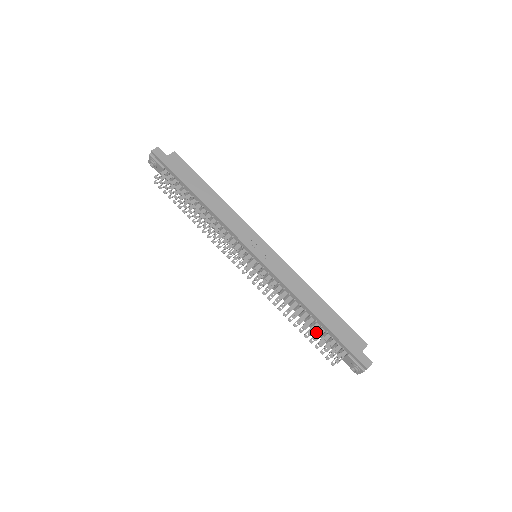
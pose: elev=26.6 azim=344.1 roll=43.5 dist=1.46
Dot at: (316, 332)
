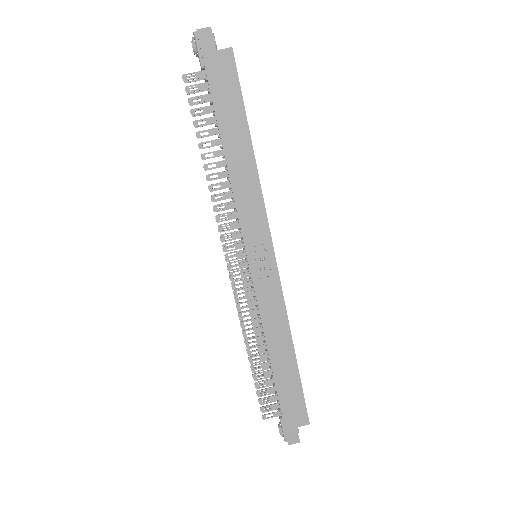
Dot at: occluded
